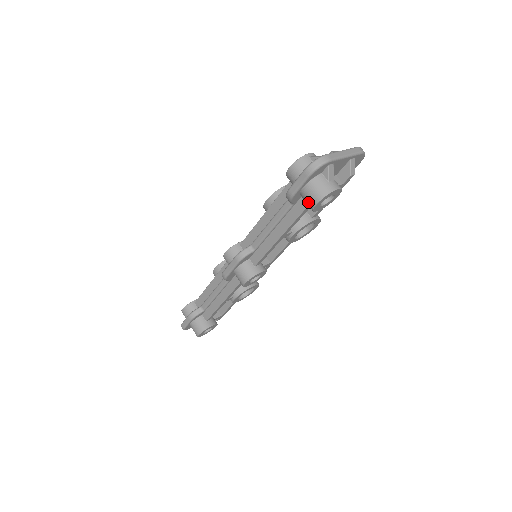
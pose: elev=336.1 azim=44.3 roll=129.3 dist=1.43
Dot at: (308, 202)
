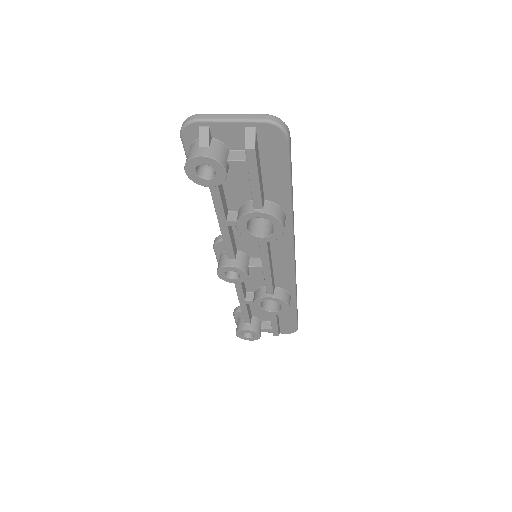
Dot at: occluded
